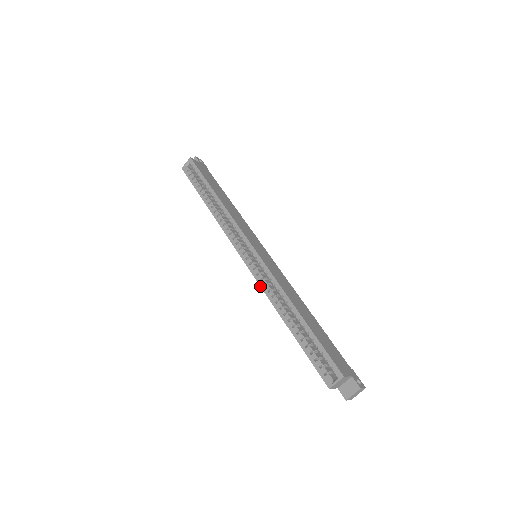
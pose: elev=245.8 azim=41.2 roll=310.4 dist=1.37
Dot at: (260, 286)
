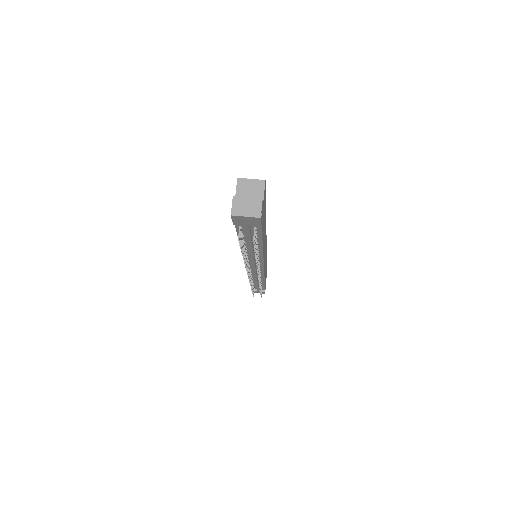
Dot at: occluded
